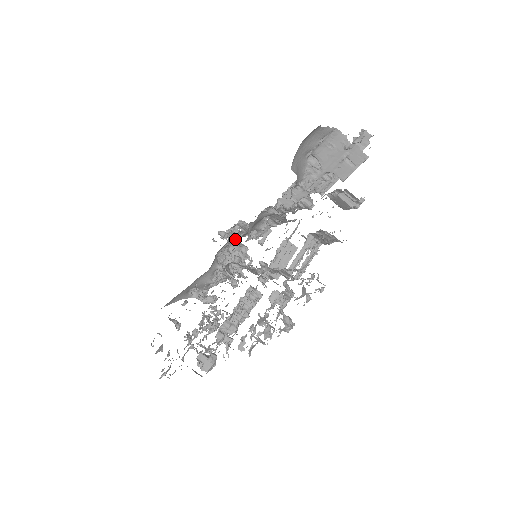
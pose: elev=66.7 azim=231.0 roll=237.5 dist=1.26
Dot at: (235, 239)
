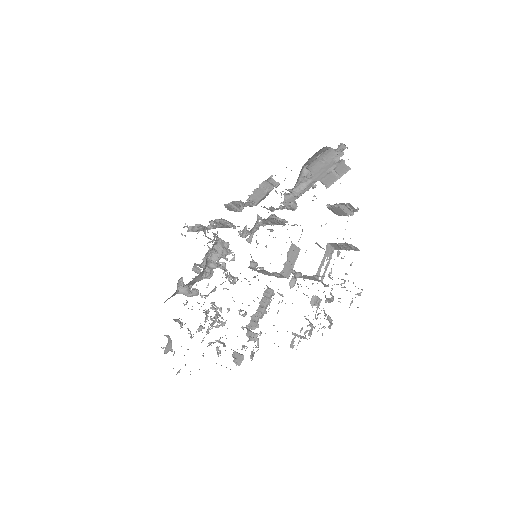
Dot at: occluded
